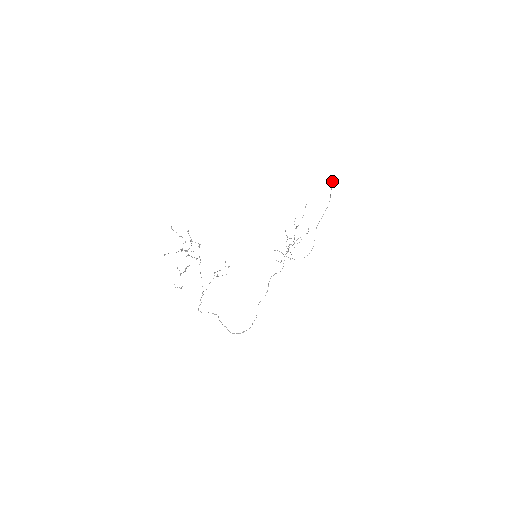
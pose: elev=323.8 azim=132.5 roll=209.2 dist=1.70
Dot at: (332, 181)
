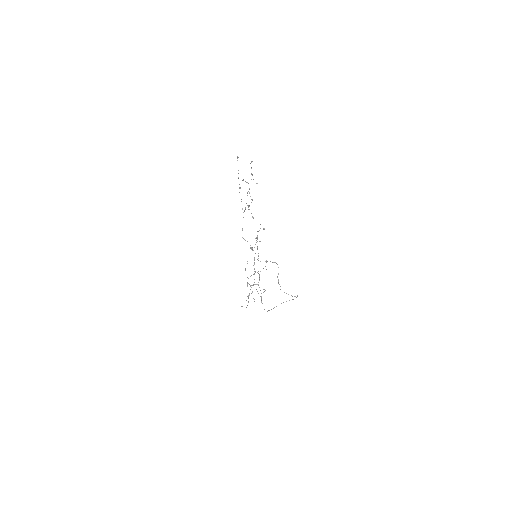
Dot at: (252, 247)
